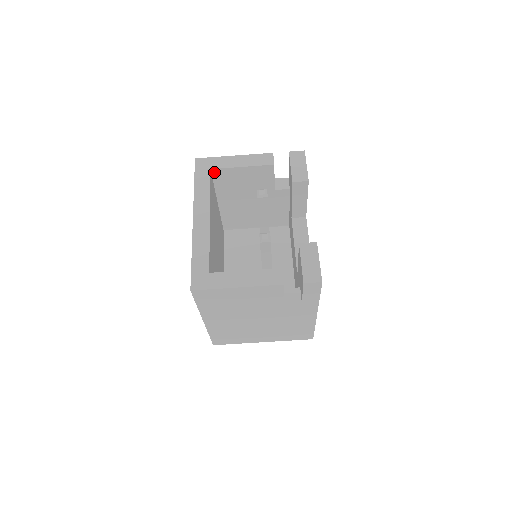
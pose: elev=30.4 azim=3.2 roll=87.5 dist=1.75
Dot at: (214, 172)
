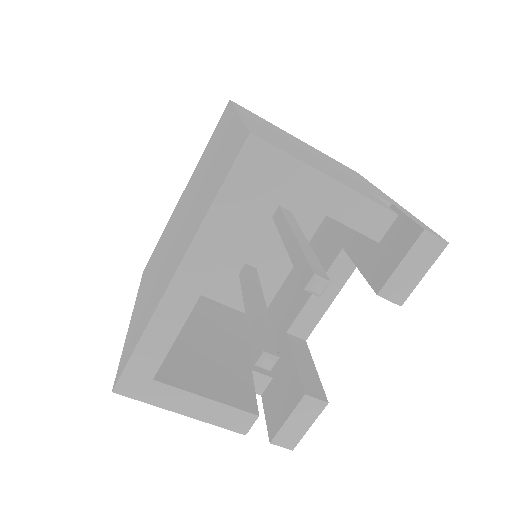
Dot at: (269, 182)
